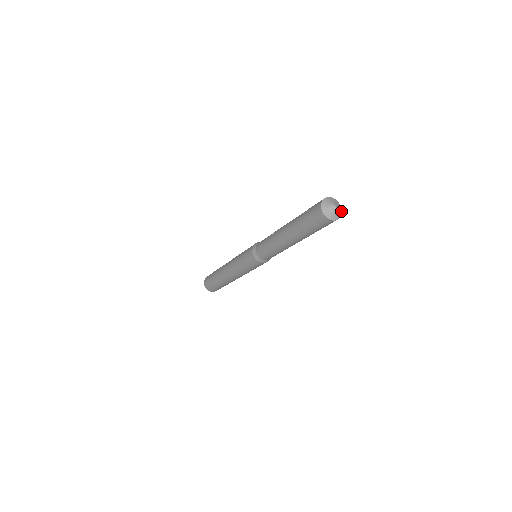
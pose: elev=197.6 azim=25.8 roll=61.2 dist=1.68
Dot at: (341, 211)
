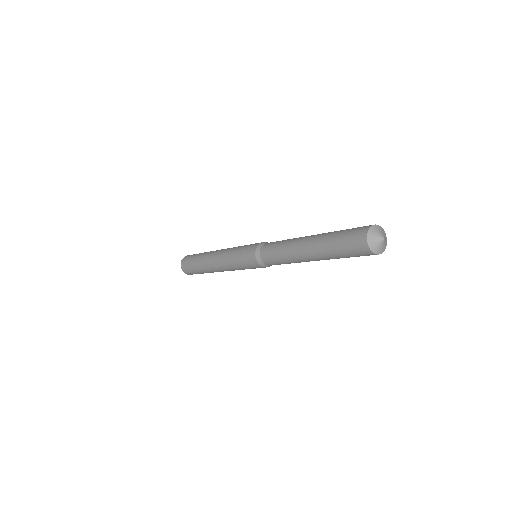
Dot at: (386, 245)
